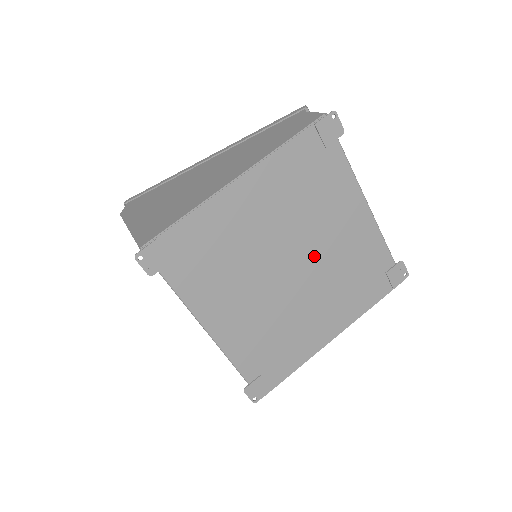
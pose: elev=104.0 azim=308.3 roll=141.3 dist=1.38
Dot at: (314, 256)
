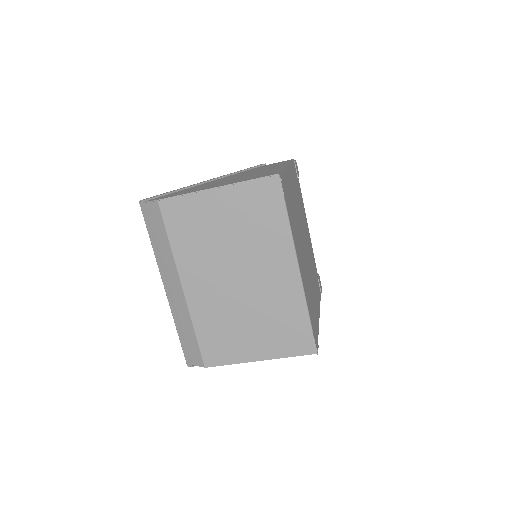
Dot at: (306, 244)
